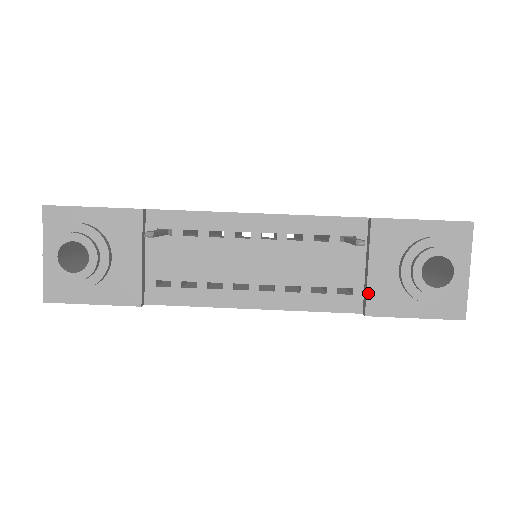
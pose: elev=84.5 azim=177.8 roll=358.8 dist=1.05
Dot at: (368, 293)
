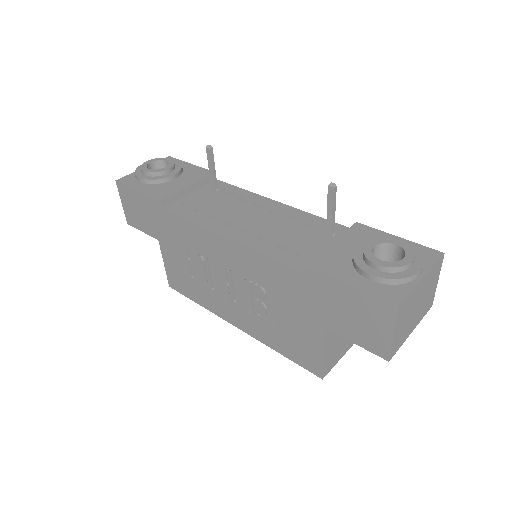
Dot at: (319, 254)
